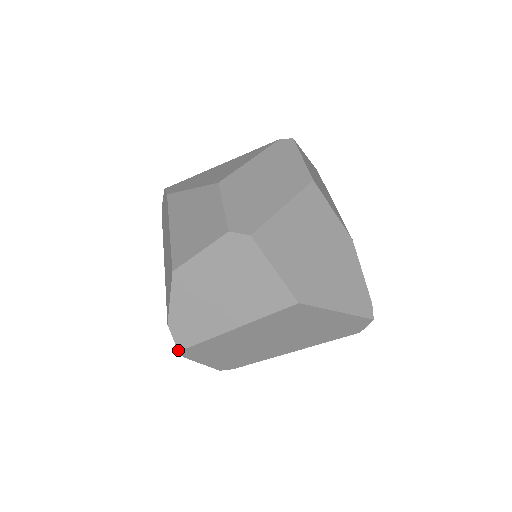
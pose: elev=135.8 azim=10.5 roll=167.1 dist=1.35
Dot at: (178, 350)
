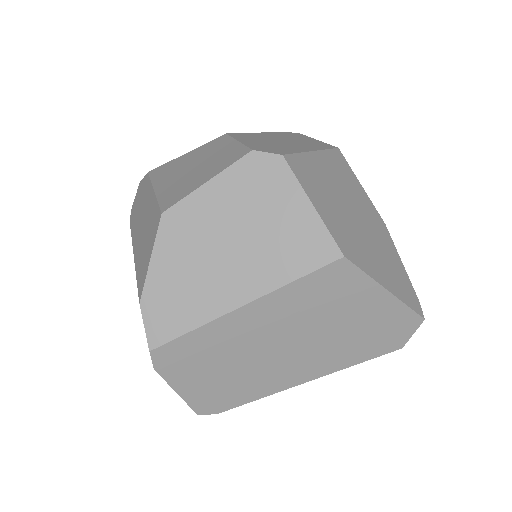
Dot at: (149, 348)
